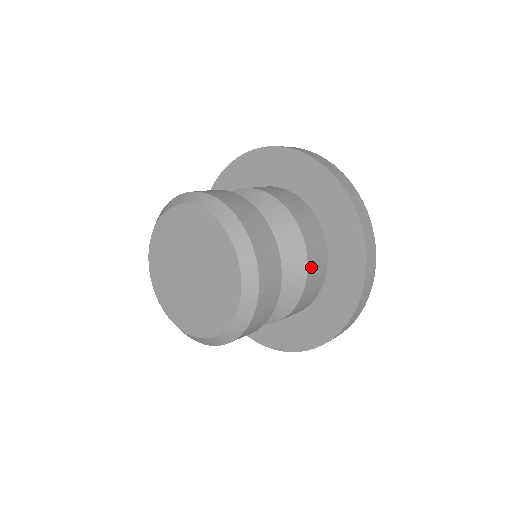
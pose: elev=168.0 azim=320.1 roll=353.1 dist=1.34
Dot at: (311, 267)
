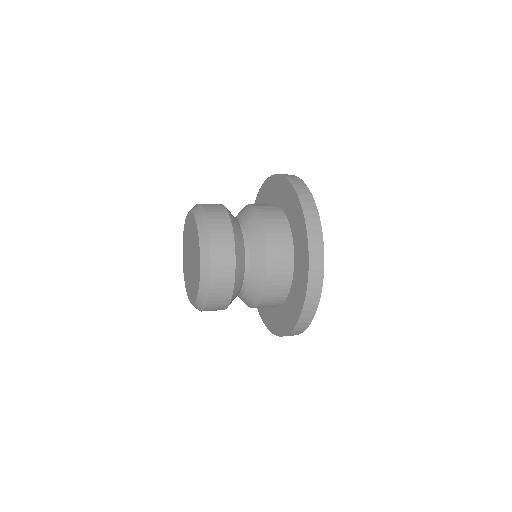
Dot at: (271, 248)
